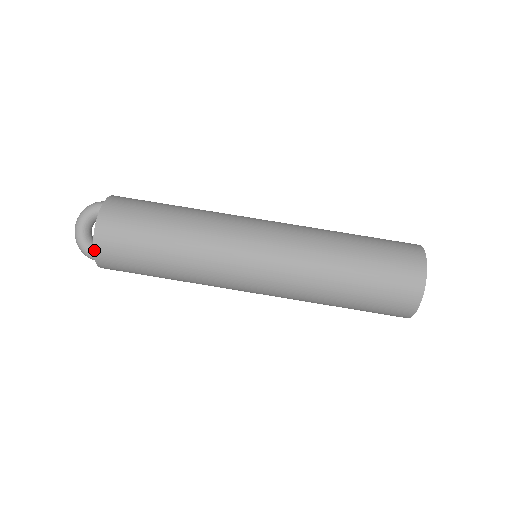
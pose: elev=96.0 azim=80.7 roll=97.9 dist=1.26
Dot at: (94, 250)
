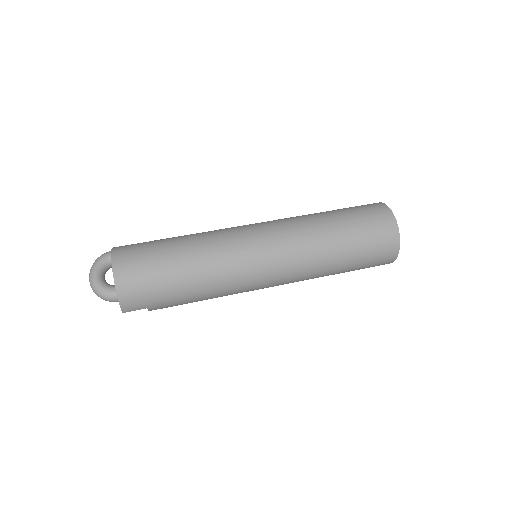
Dot at: (115, 283)
